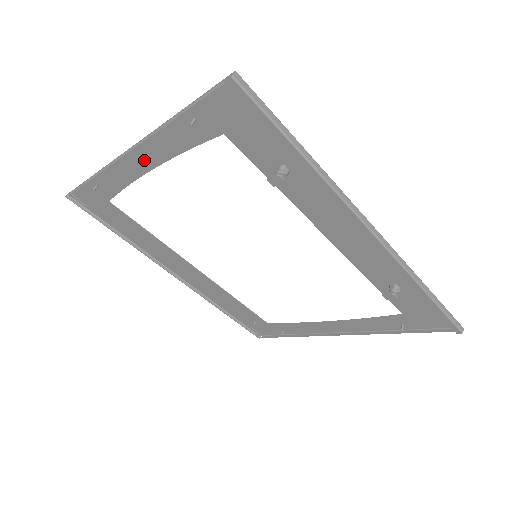
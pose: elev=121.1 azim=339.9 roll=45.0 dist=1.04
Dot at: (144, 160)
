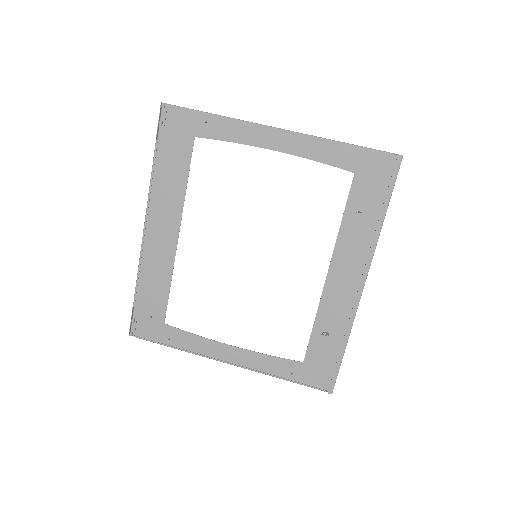
Dot at: (279, 142)
